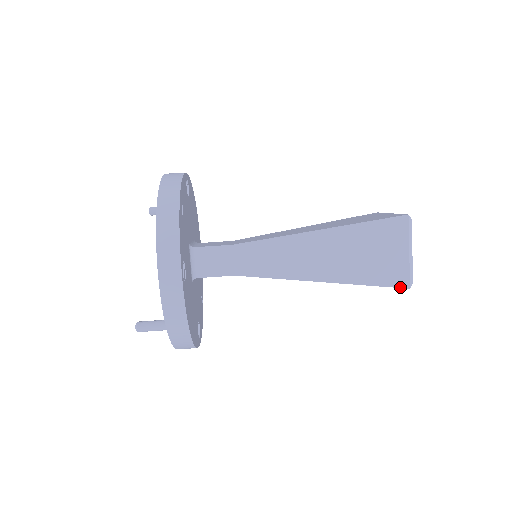
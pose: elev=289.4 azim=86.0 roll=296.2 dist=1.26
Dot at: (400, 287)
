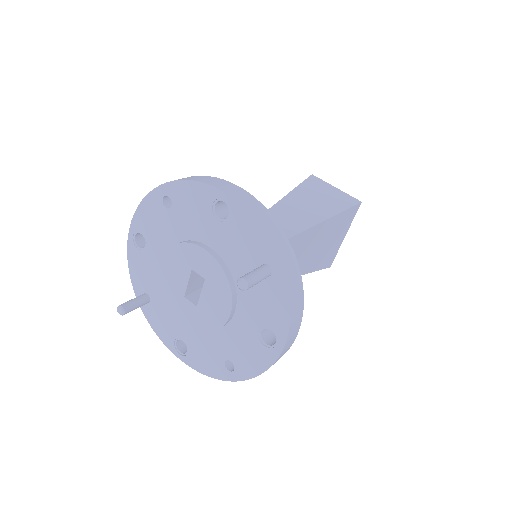
Dot at: (357, 204)
